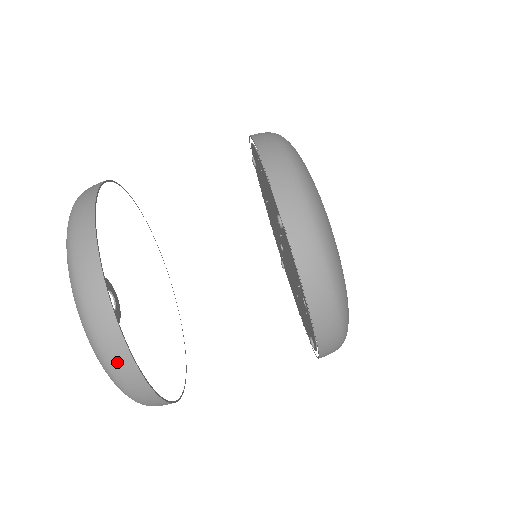
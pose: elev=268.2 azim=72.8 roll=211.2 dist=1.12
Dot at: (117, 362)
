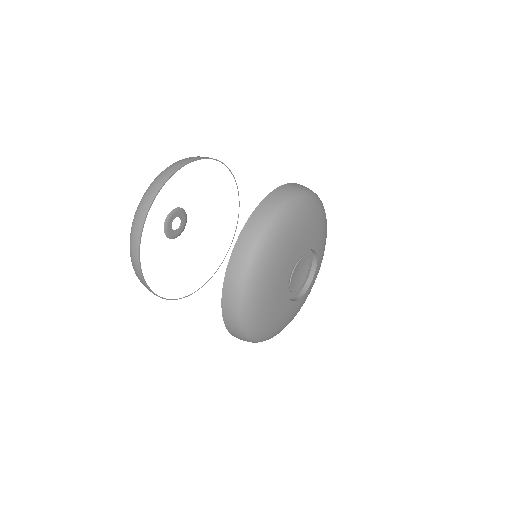
Dot at: (185, 160)
